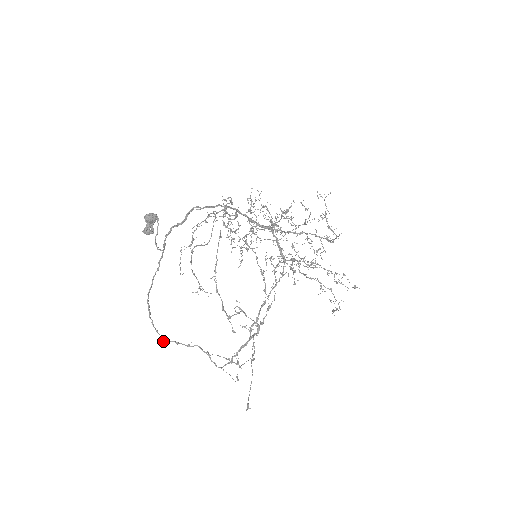
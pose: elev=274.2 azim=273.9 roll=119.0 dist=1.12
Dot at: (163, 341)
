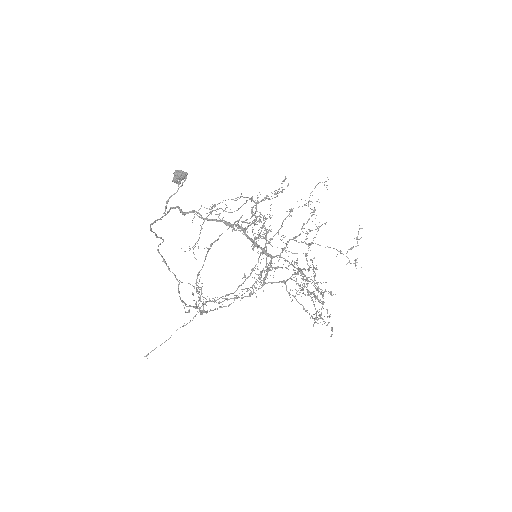
Dot at: (157, 250)
